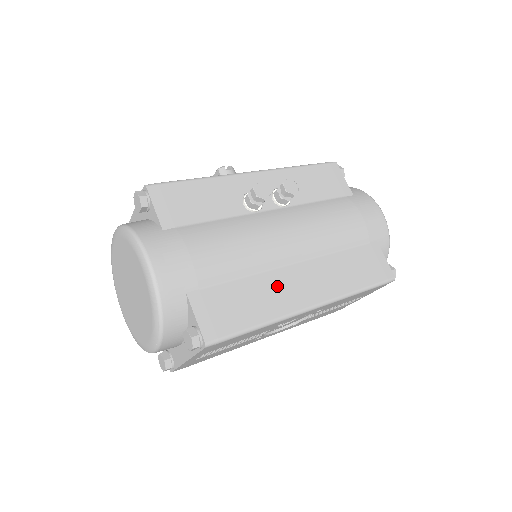
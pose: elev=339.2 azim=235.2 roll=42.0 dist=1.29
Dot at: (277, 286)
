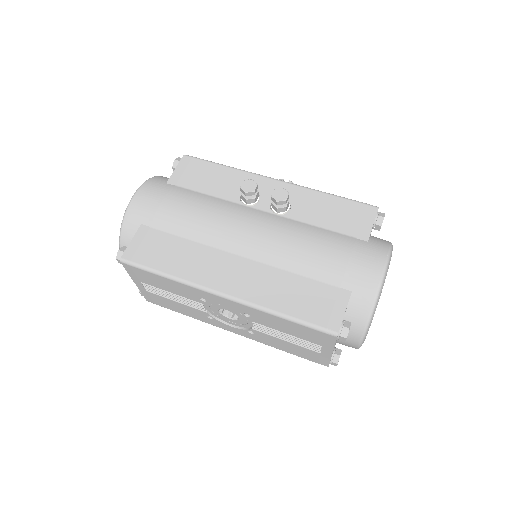
Dot at: (206, 260)
